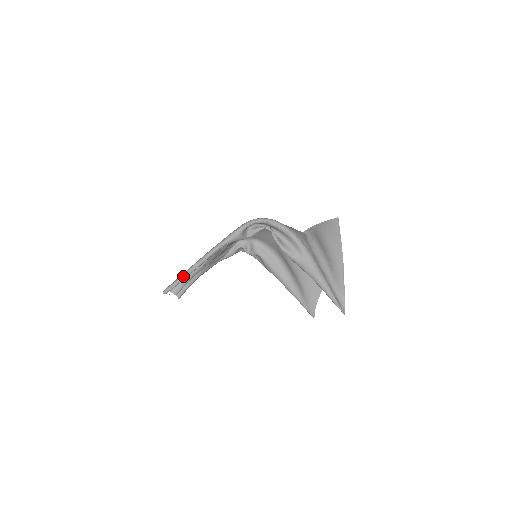
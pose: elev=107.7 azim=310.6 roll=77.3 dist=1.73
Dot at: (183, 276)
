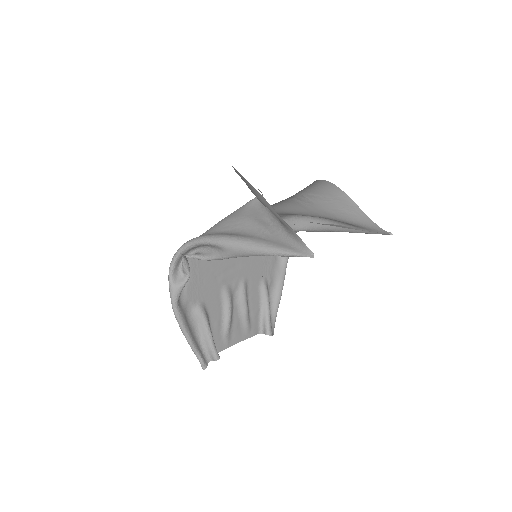
Dot at: (192, 350)
